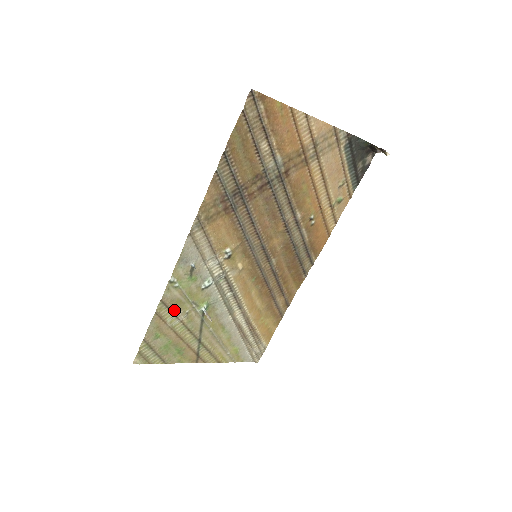
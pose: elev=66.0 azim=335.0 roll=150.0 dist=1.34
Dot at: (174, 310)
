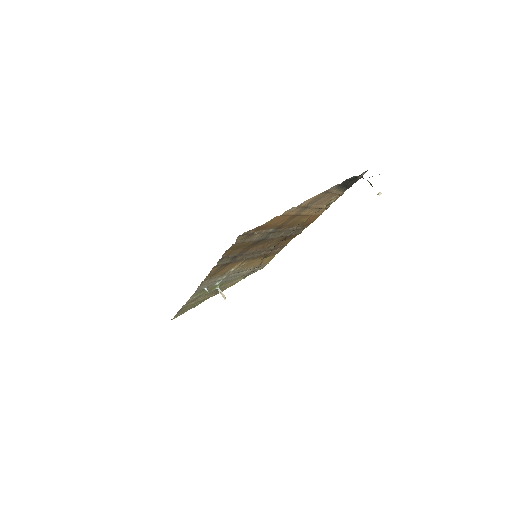
Dot at: (195, 300)
